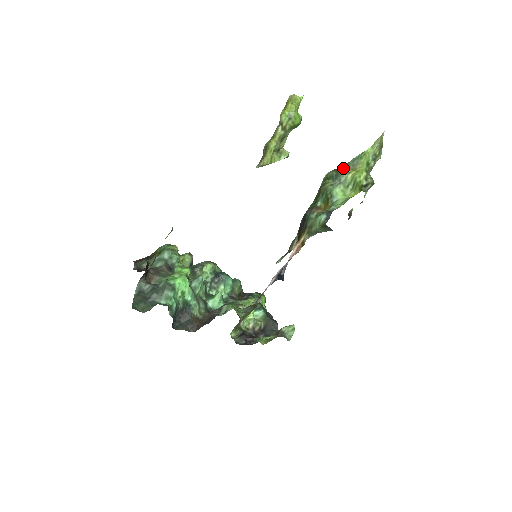
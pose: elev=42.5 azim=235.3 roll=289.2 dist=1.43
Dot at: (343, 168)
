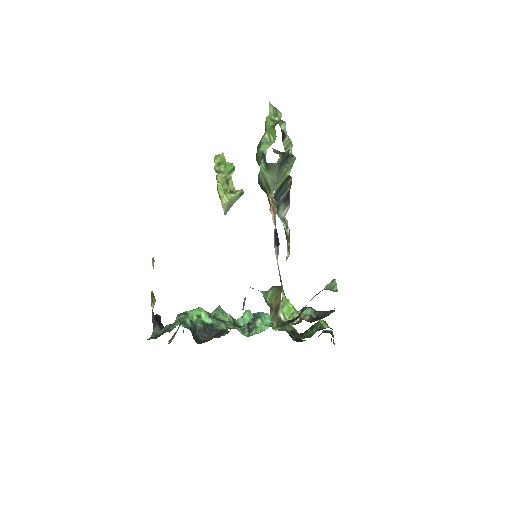
Dot at: occluded
